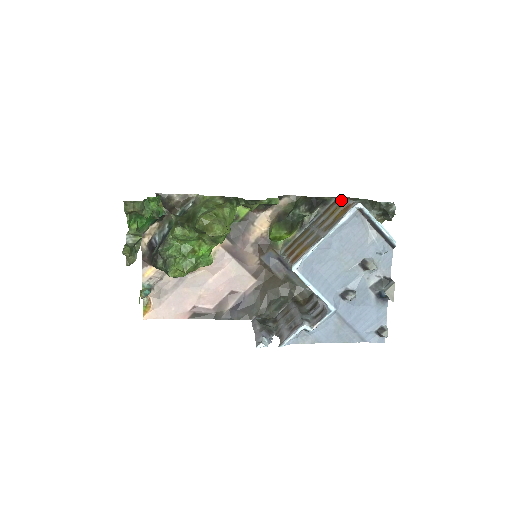
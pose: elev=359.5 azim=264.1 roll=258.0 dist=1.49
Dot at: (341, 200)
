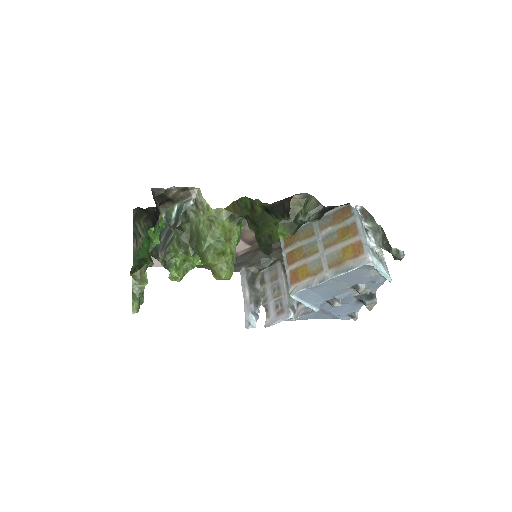
Dot at: (354, 218)
